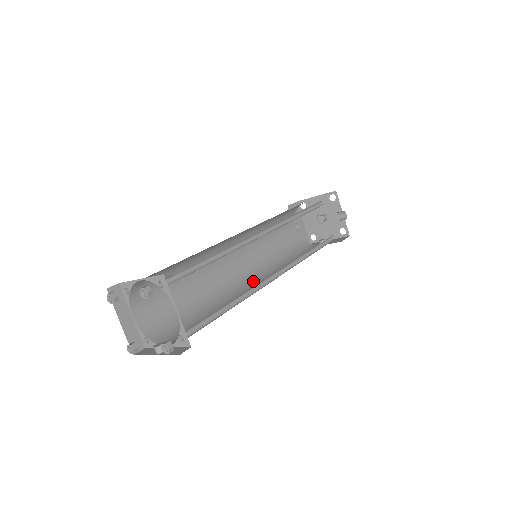
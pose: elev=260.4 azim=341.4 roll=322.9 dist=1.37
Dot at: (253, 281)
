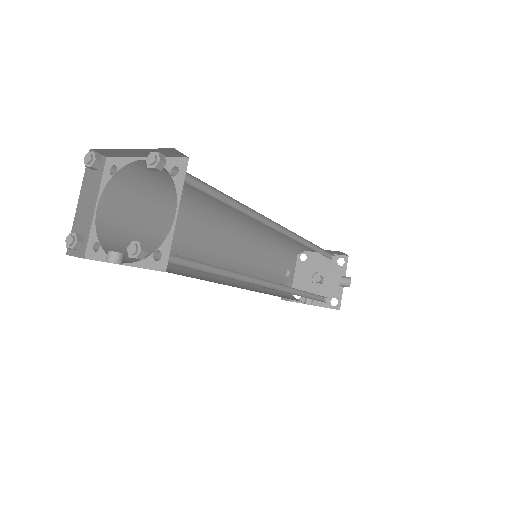
Dot at: (236, 284)
